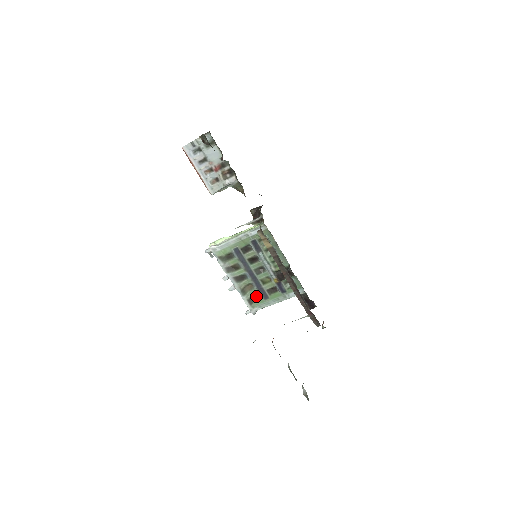
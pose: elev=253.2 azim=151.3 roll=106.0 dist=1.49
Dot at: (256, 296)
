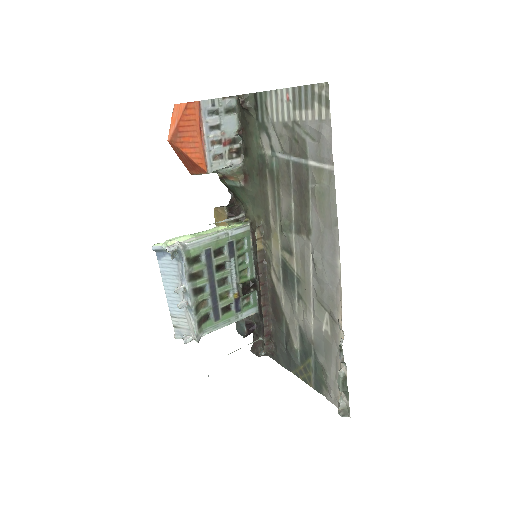
Dot at: (206, 317)
